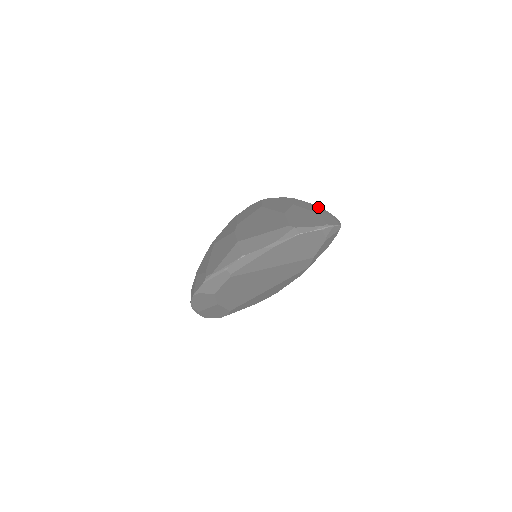
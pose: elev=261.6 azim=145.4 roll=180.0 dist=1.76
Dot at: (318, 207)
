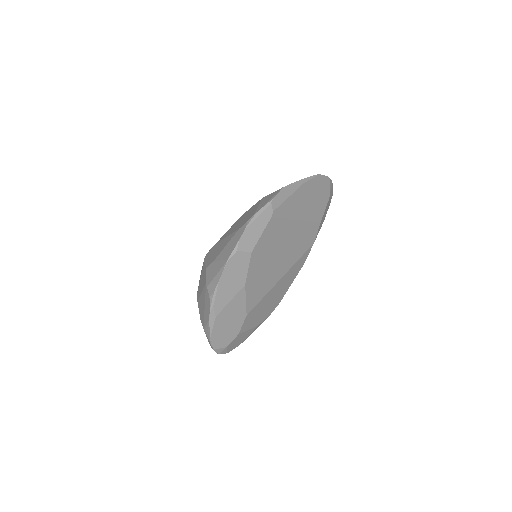
Dot at: occluded
